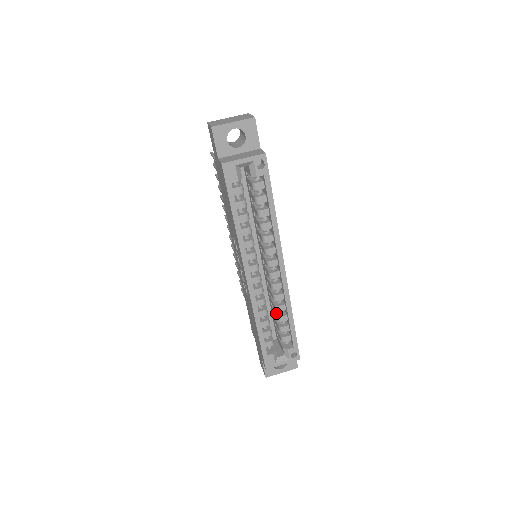
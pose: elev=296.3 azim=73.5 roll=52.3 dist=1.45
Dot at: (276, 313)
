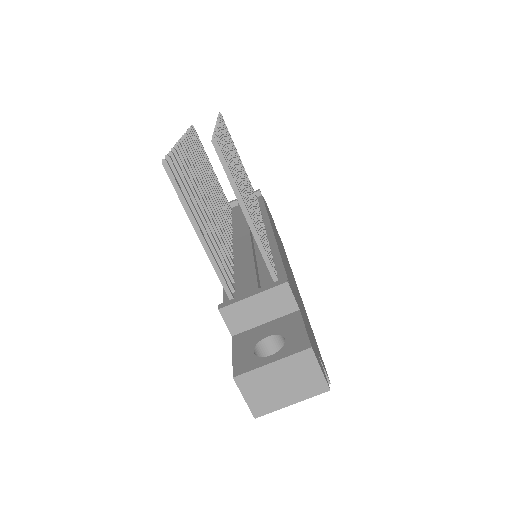
Dot at: occluded
